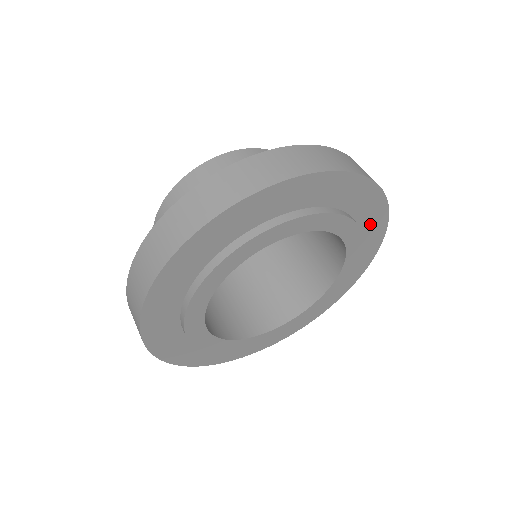
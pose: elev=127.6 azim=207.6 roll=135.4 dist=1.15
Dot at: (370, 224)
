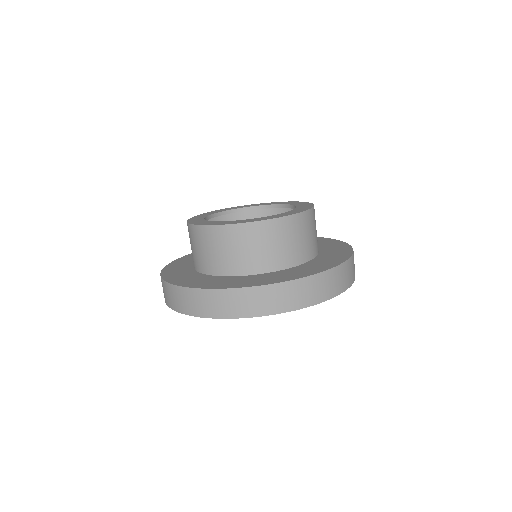
Dot at: occluded
